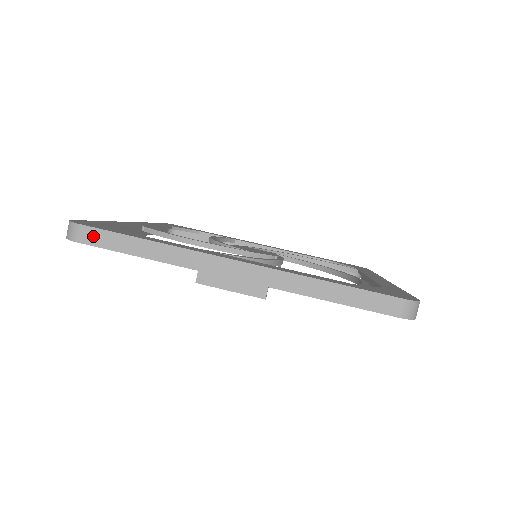
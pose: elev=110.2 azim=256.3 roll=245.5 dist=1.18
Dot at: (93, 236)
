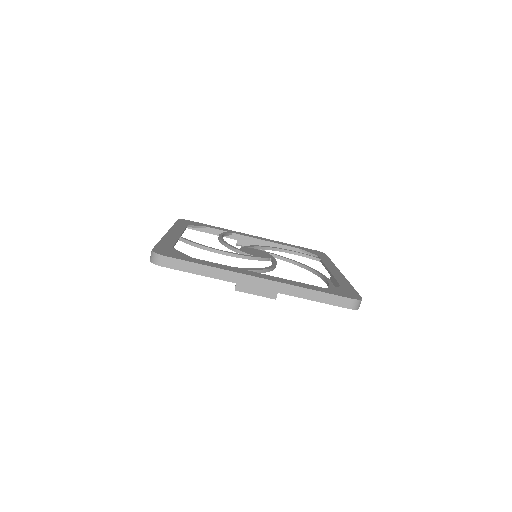
Dot at: (171, 263)
